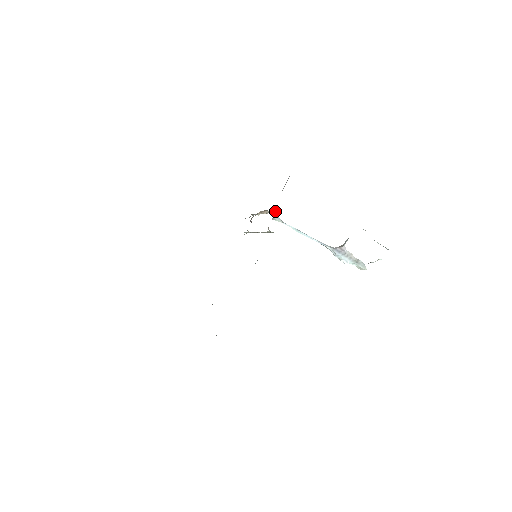
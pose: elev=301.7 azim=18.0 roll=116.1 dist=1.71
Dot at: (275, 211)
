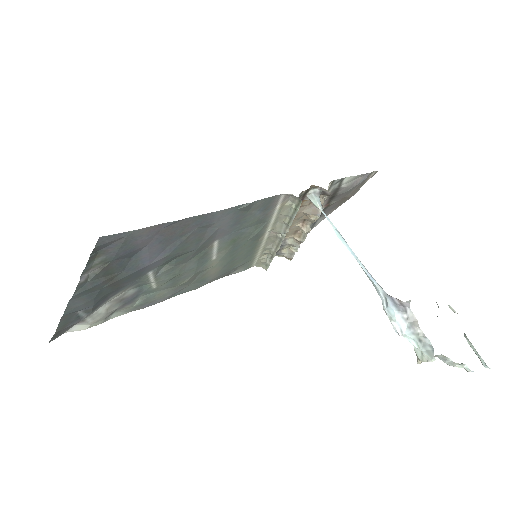
Dot at: occluded
